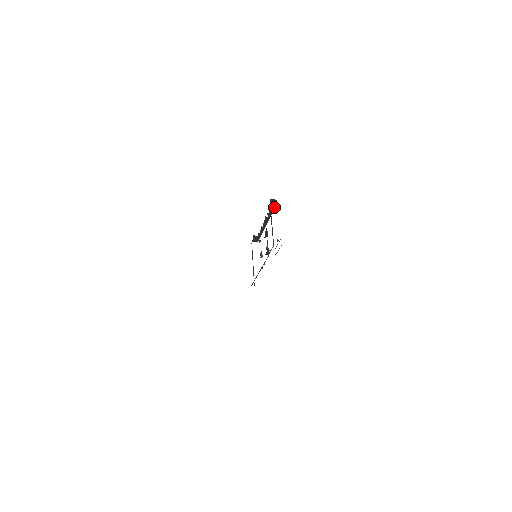
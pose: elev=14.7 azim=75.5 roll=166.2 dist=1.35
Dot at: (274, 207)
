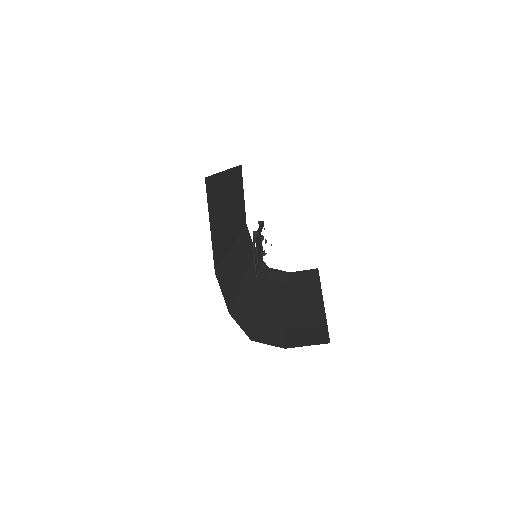
Dot at: (259, 235)
